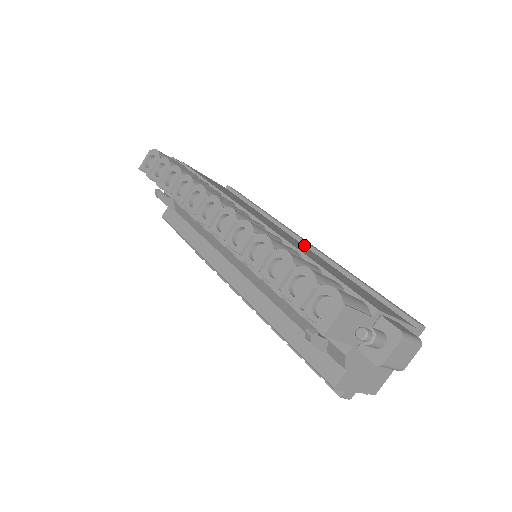
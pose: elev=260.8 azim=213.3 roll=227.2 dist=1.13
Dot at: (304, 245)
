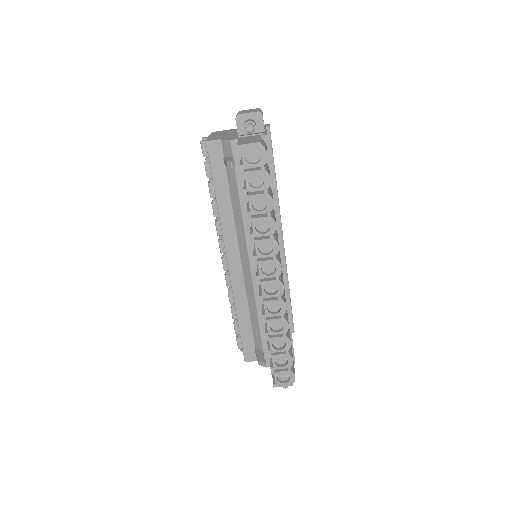
Dot at: (281, 244)
